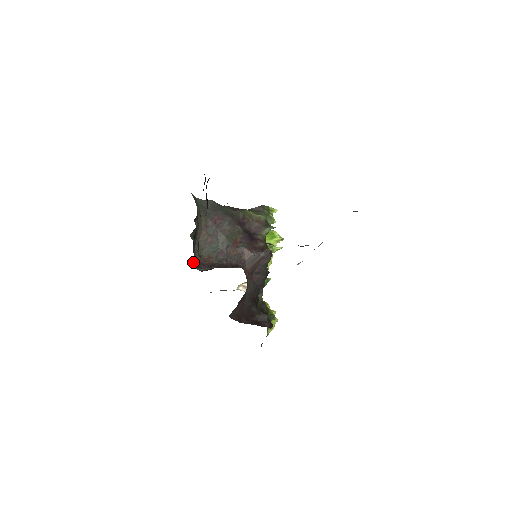
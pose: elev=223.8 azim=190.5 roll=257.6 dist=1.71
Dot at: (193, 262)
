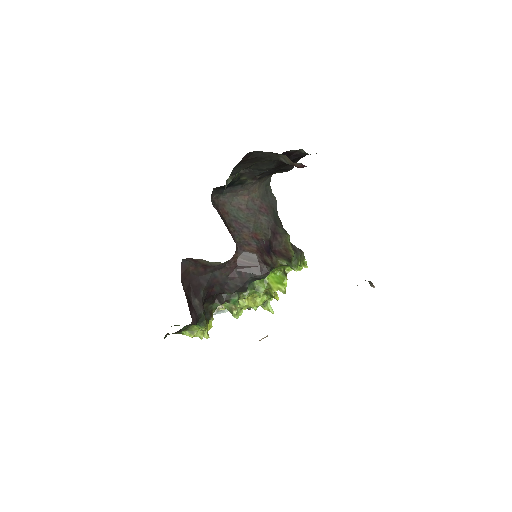
Dot at: (215, 195)
